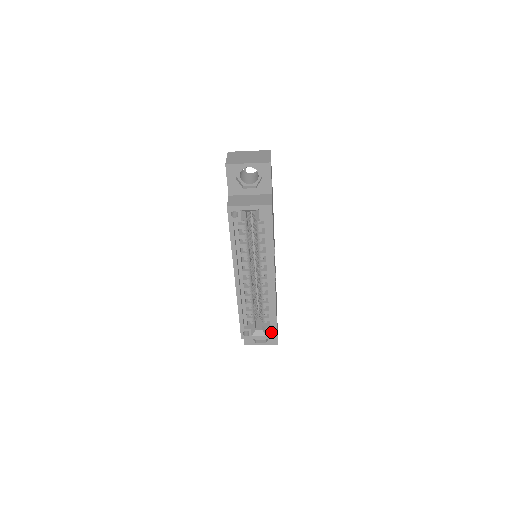
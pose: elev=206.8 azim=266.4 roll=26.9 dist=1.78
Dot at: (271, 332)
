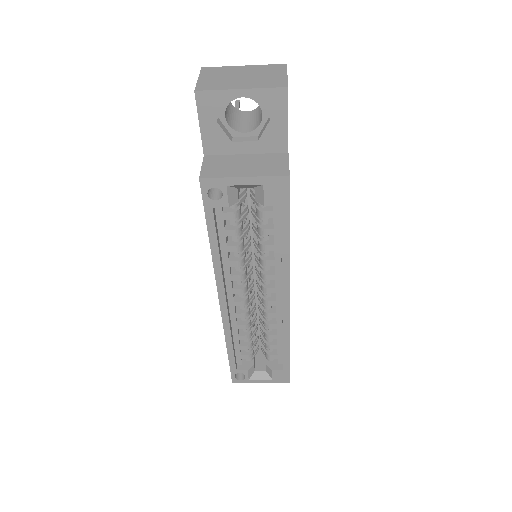
Dot at: (280, 375)
